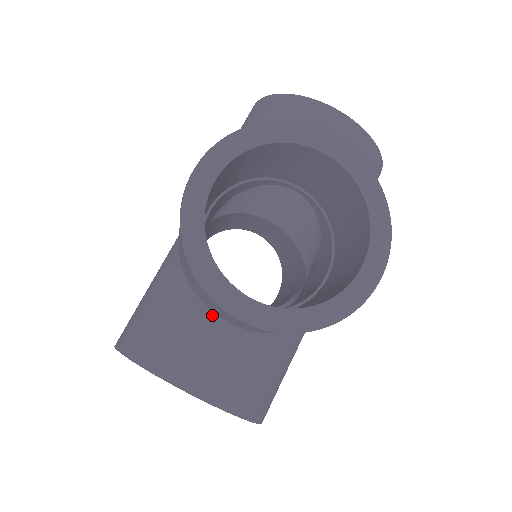
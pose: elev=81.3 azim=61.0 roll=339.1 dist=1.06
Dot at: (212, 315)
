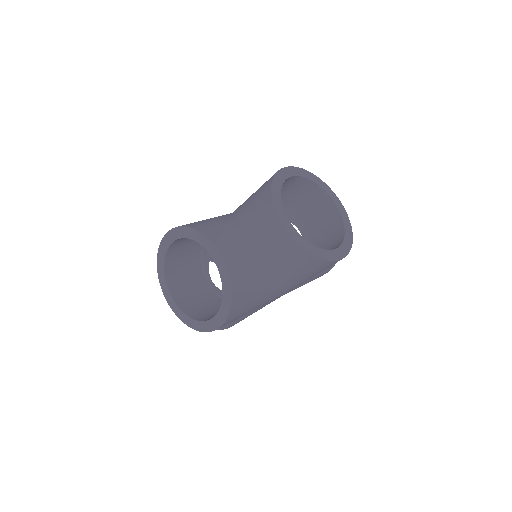
Dot at: (247, 236)
